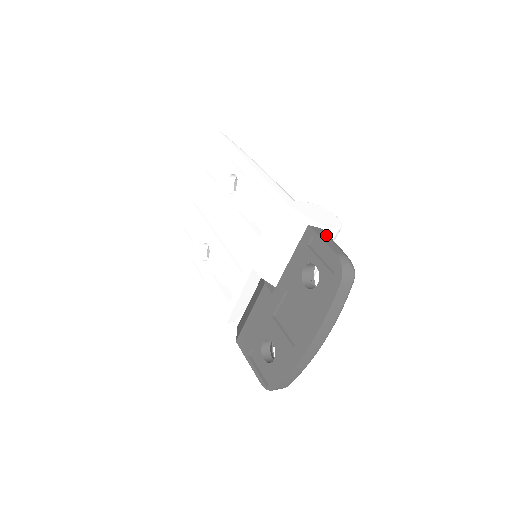
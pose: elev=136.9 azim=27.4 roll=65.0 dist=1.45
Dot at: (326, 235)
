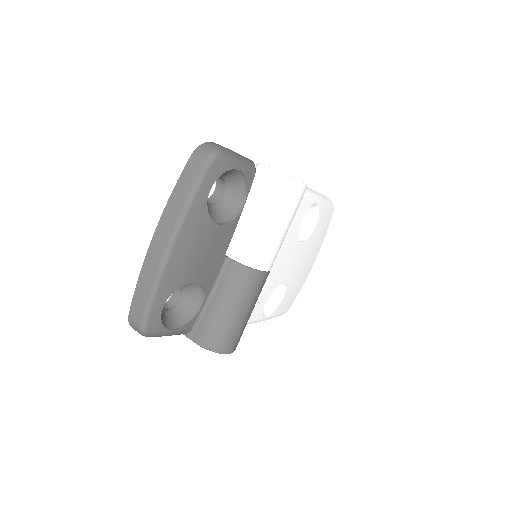
Dot at: occluded
